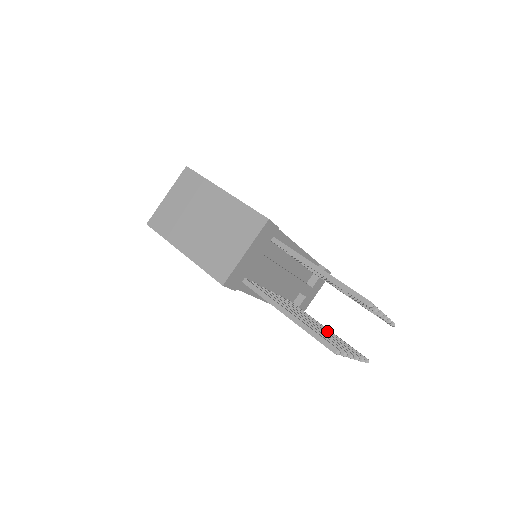
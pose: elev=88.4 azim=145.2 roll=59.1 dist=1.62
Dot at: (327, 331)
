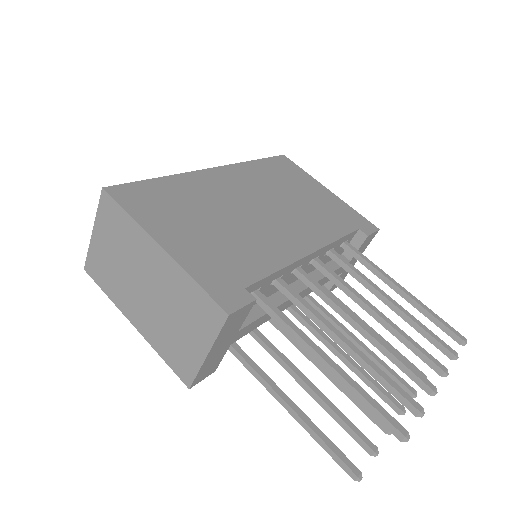
Dot at: (365, 351)
